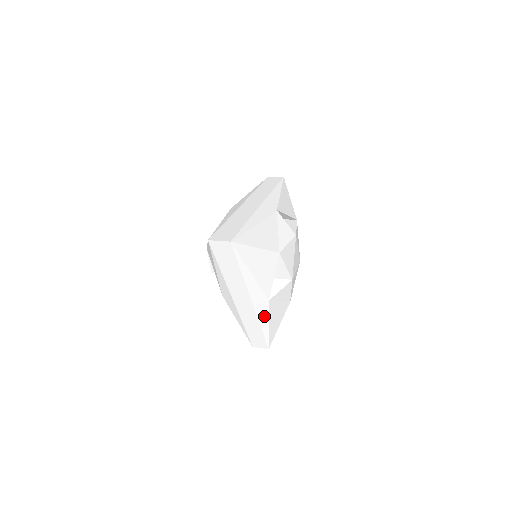
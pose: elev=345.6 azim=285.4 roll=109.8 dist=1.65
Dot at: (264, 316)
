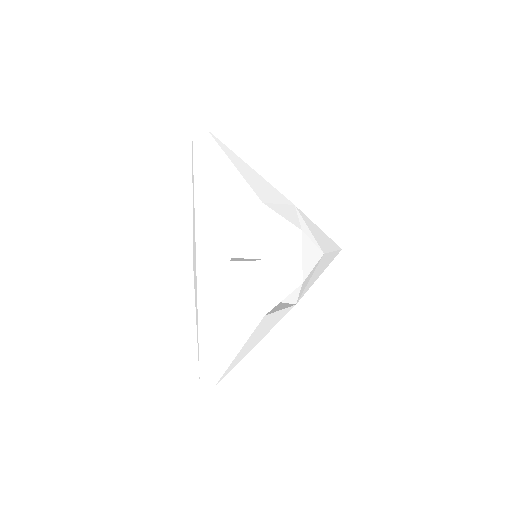
Dot at: (220, 295)
